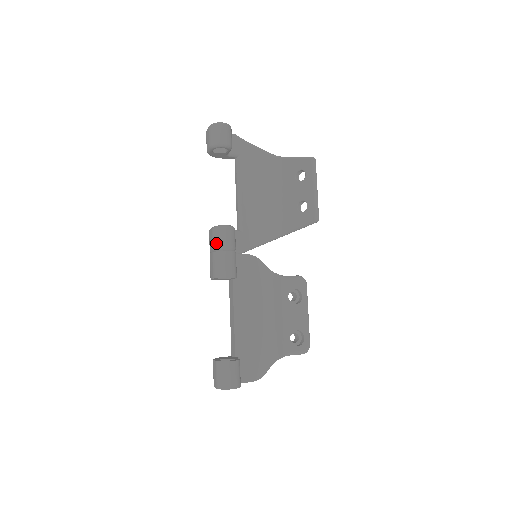
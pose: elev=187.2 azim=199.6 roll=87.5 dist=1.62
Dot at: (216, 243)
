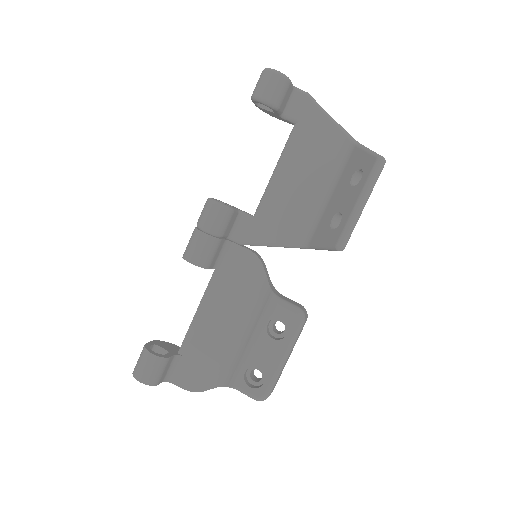
Dot at: (199, 218)
